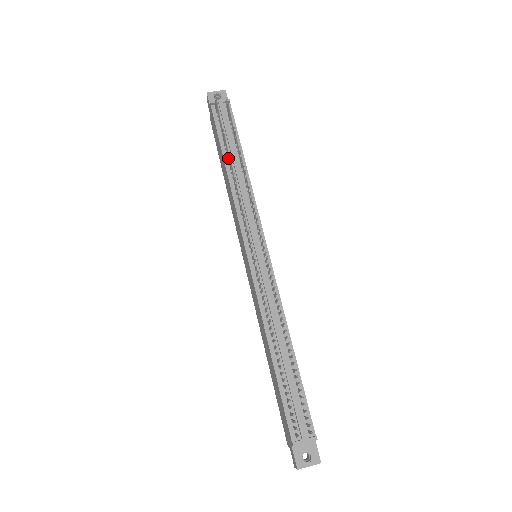
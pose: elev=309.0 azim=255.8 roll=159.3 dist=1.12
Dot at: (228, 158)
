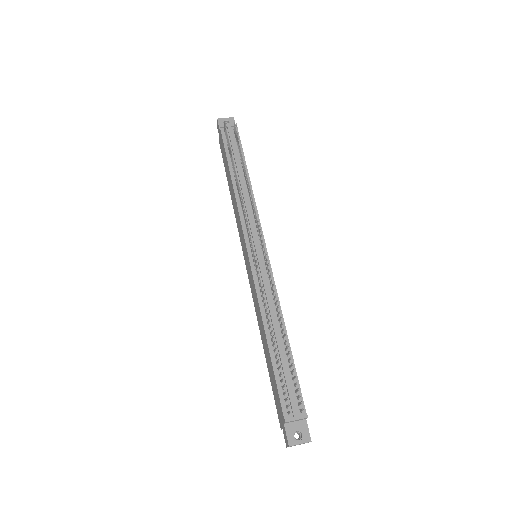
Dot at: (234, 171)
